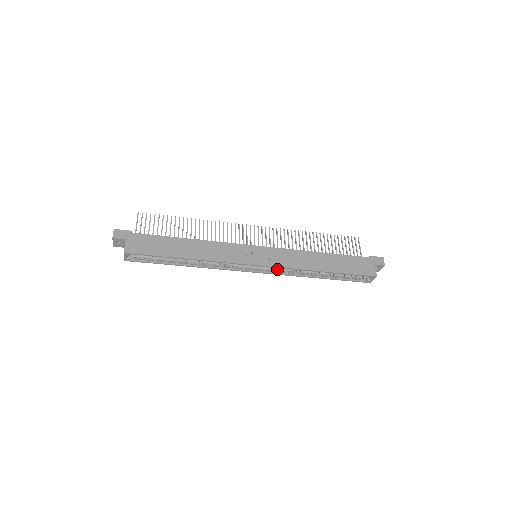
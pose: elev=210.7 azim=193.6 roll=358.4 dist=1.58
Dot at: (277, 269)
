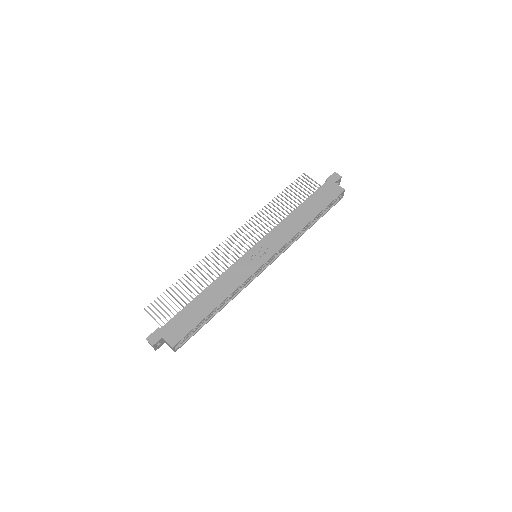
Dot at: (279, 251)
